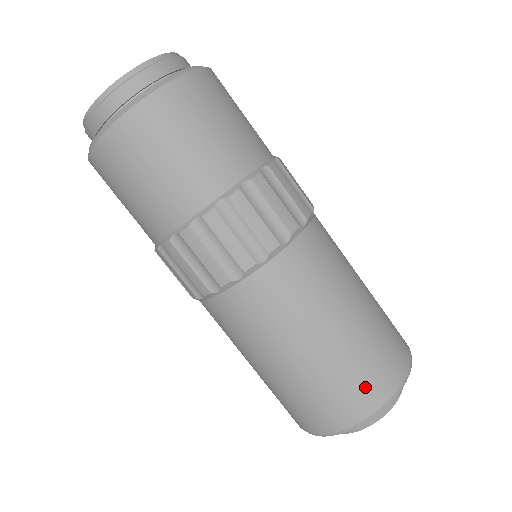
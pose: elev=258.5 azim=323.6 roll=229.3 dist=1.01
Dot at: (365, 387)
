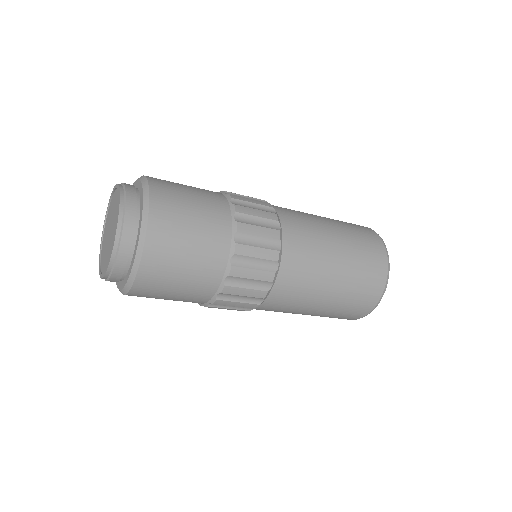
Dot at: occluded
